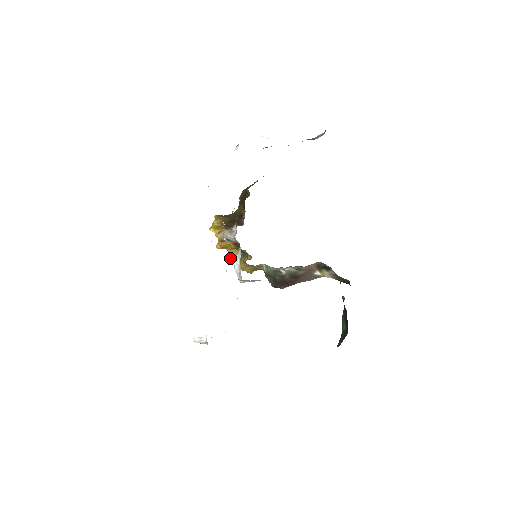
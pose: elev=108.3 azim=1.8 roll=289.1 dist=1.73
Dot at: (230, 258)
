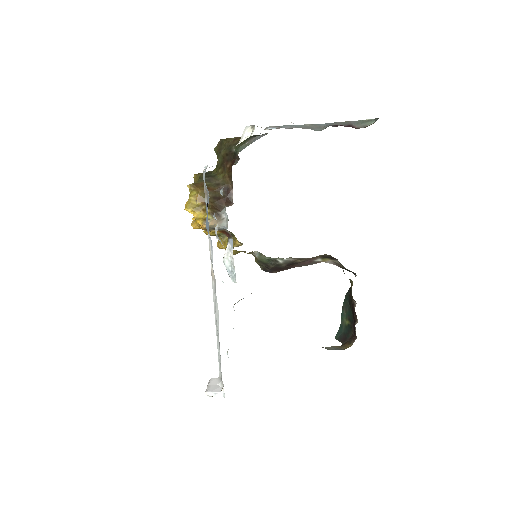
Dot at: occluded
